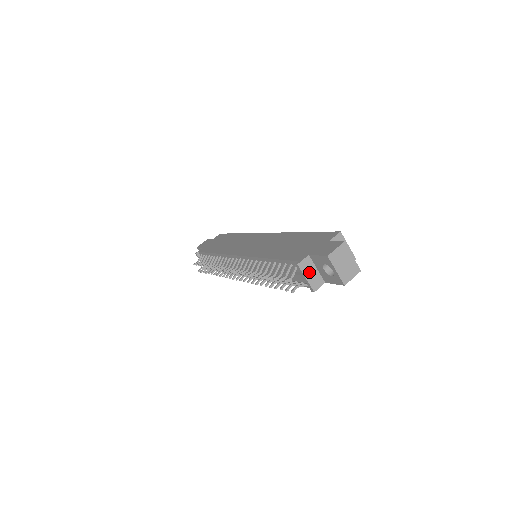
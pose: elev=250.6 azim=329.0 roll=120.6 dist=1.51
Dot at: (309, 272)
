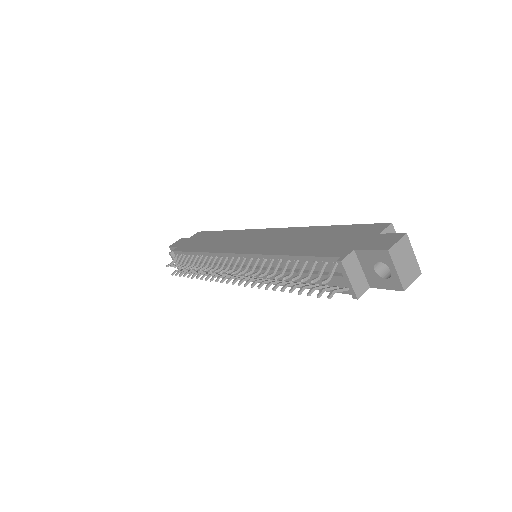
Dot at: (353, 272)
